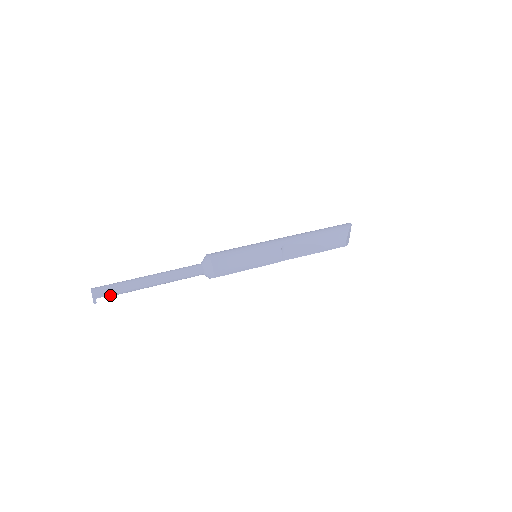
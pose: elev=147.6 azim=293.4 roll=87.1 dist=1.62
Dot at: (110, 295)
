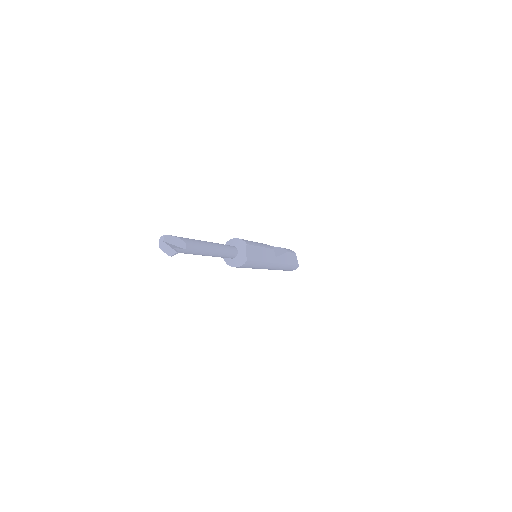
Dot at: (183, 240)
